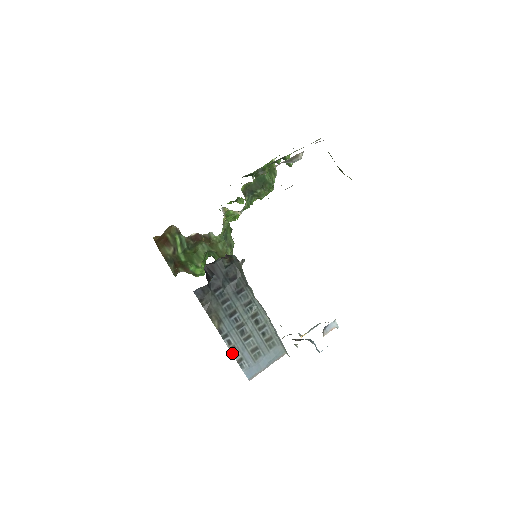
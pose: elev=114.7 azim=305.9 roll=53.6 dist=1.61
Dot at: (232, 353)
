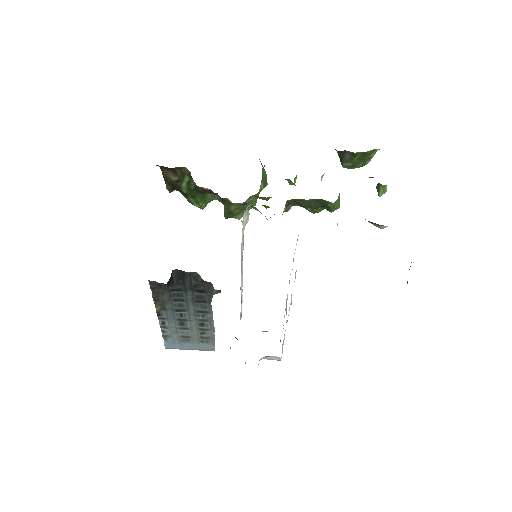
Dot at: (161, 329)
